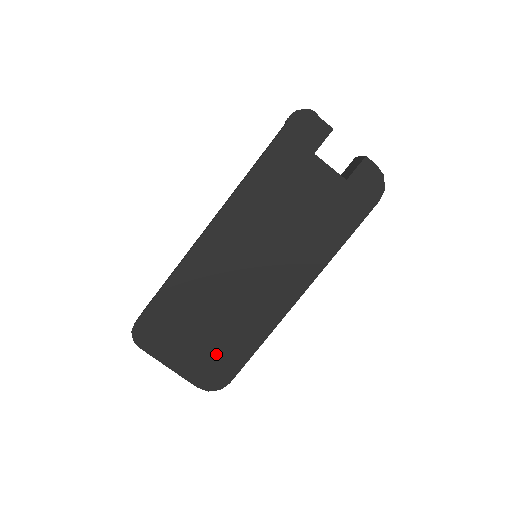
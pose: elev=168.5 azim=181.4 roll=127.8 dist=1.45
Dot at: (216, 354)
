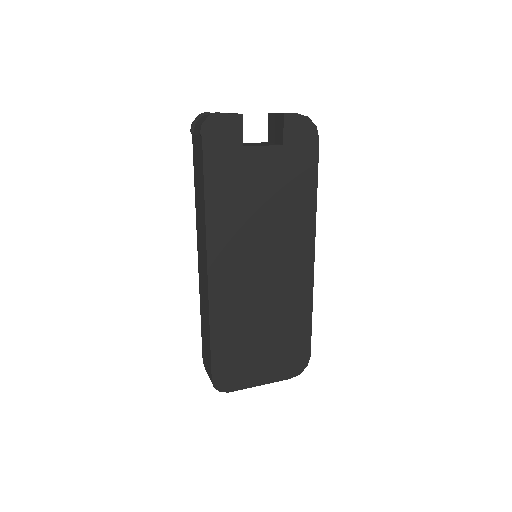
Dot at: (286, 347)
